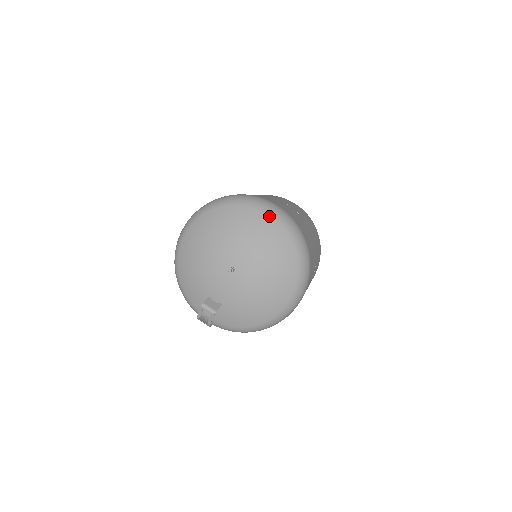
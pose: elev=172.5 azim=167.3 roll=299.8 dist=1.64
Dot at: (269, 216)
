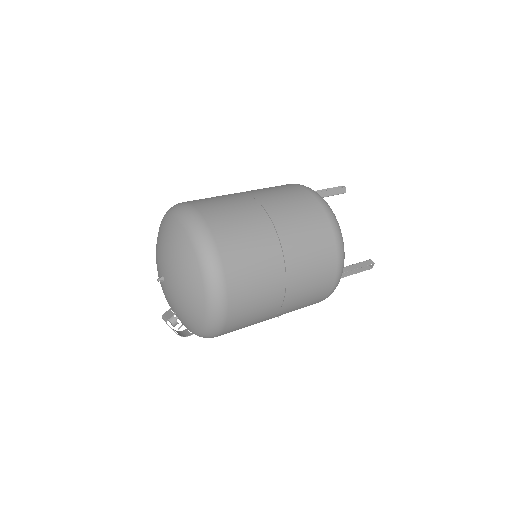
Dot at: (173, 218)
